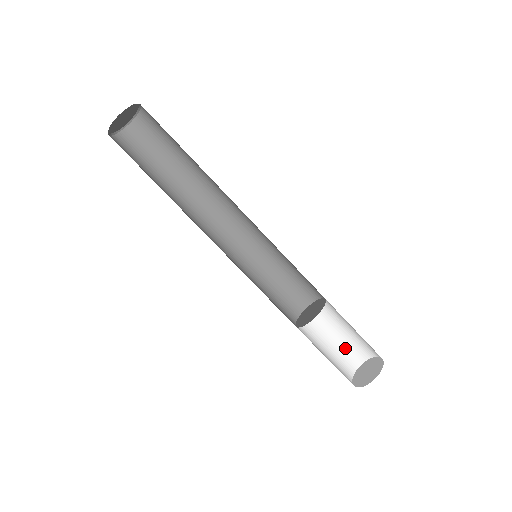
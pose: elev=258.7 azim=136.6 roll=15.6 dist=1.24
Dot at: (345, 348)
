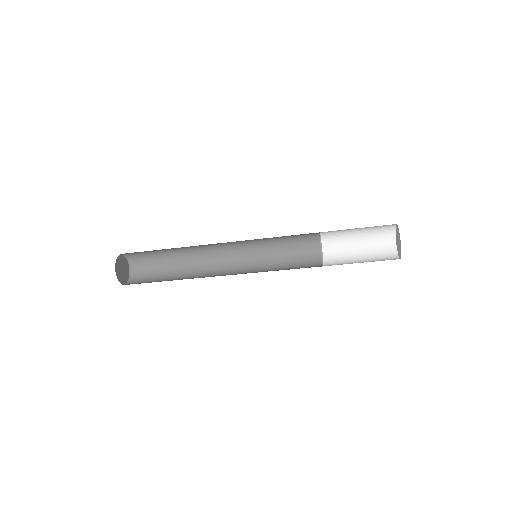
Dot at: occluded
